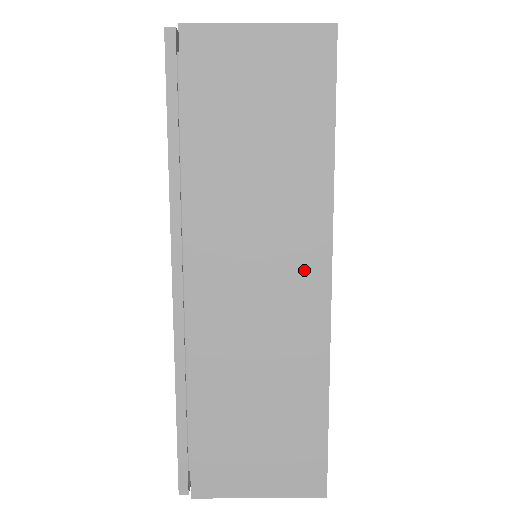
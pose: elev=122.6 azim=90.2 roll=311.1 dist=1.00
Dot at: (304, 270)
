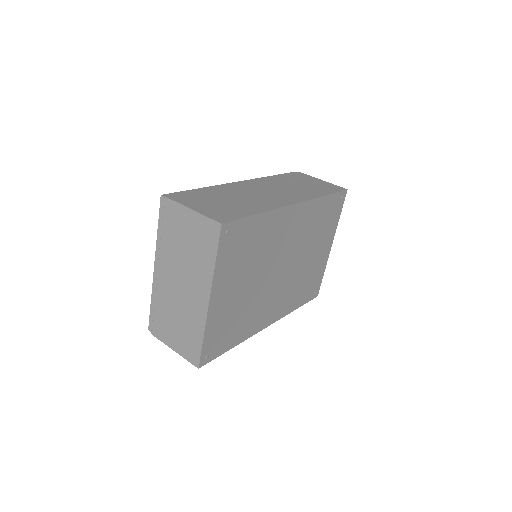
Dot at: (289, 198)
